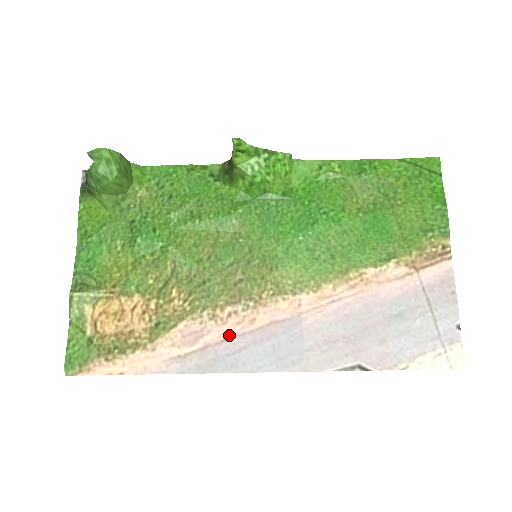
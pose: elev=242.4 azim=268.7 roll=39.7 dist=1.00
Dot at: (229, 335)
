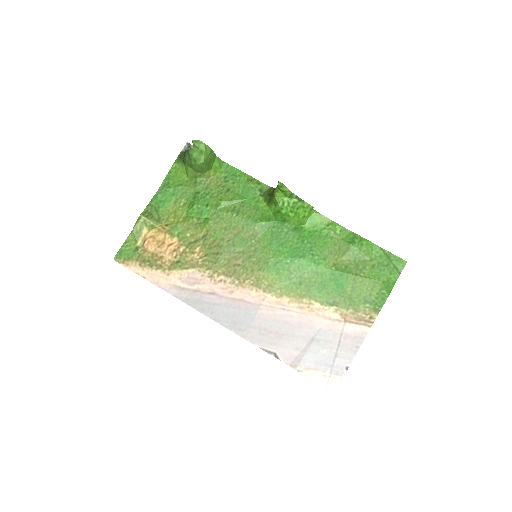
Dot at: (214, 292)
